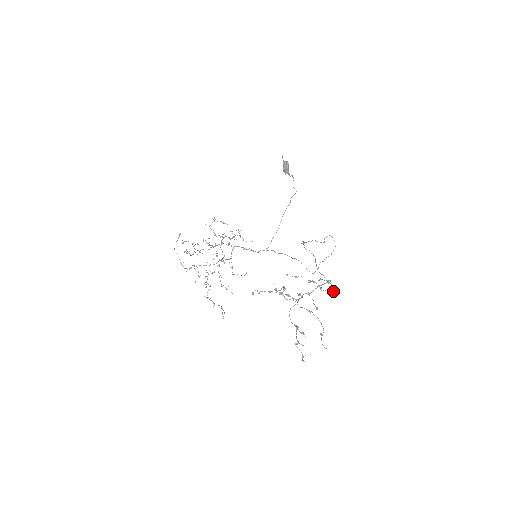
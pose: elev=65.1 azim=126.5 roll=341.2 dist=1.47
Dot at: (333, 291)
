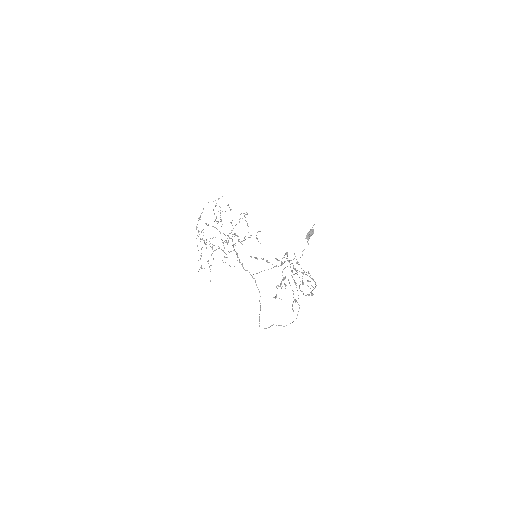
Dot at: (313, 294)
